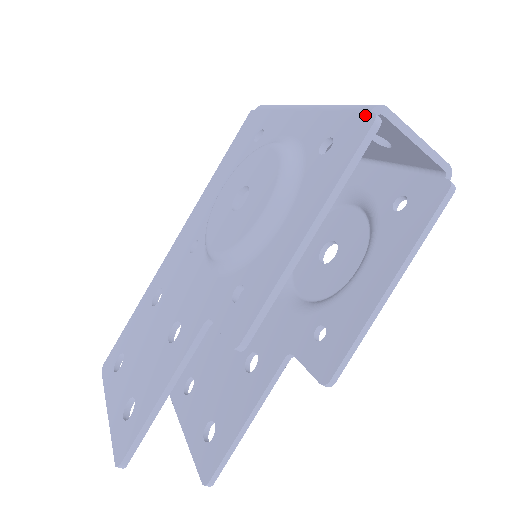
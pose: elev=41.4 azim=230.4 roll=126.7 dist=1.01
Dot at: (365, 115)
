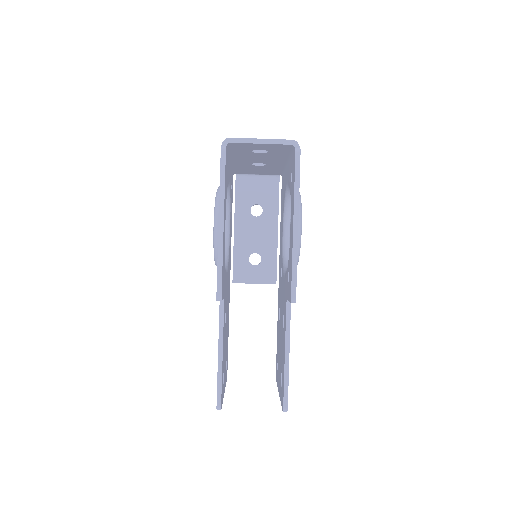
Dot at: occluded
